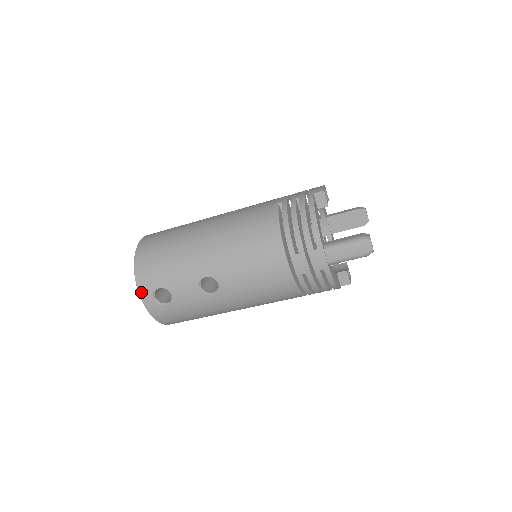
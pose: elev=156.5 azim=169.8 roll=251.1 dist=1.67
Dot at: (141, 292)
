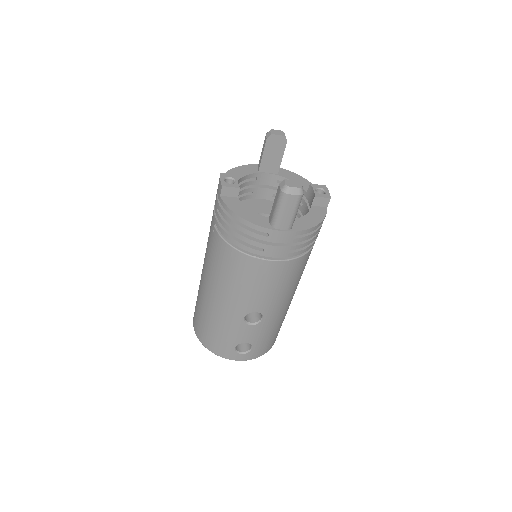
Dot at: (231, 359)
